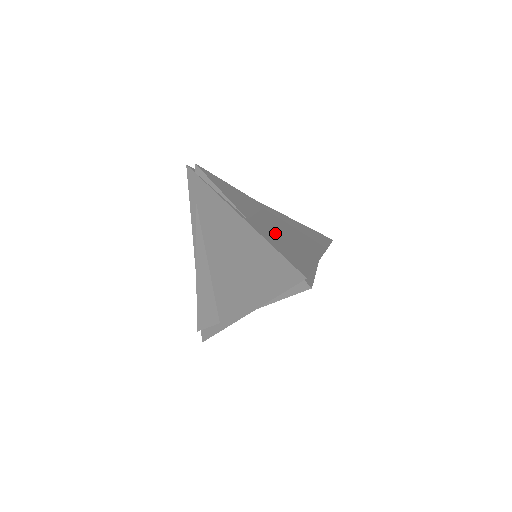
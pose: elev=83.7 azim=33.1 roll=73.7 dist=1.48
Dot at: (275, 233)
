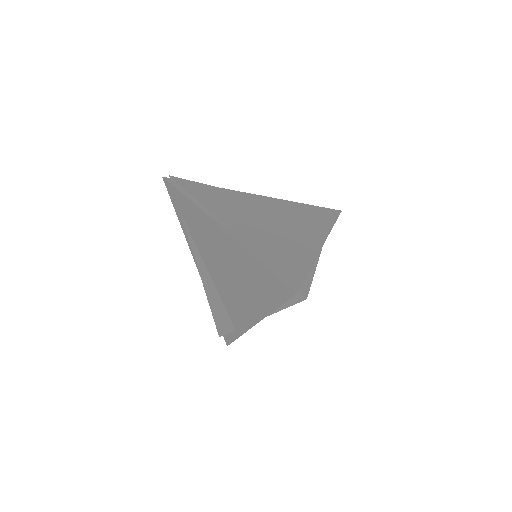
Dot at: (264, 236)
